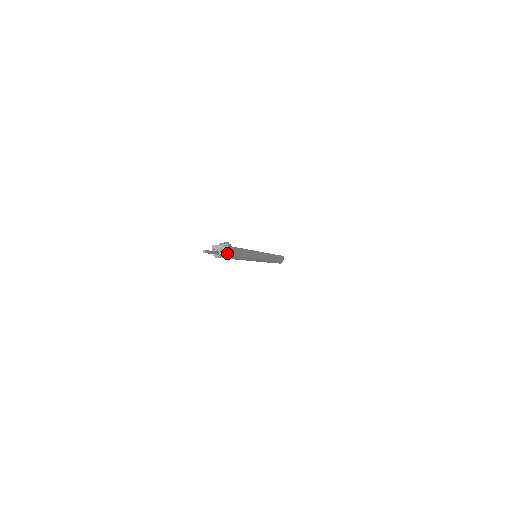
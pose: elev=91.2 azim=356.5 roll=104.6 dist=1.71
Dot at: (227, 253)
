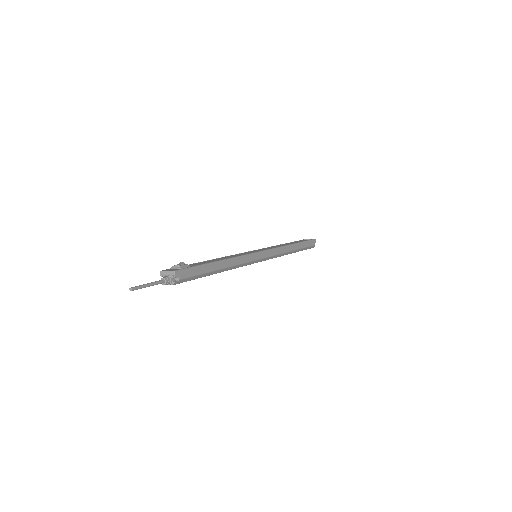
Dot at: (176, 279)
